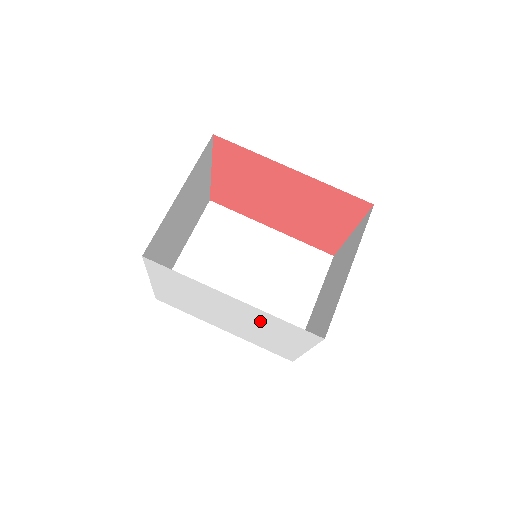
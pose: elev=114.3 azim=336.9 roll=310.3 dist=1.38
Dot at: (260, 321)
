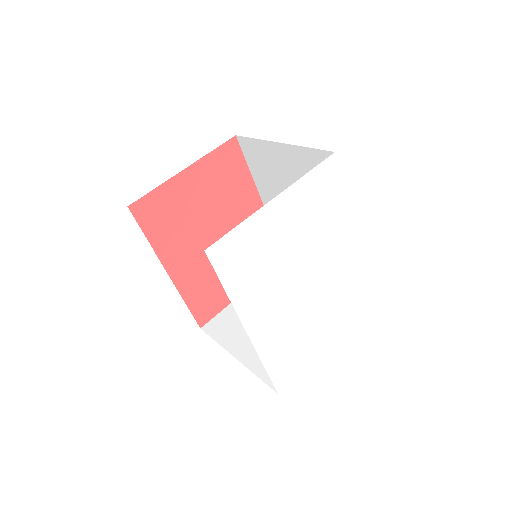
Dot at: (339, 282)
